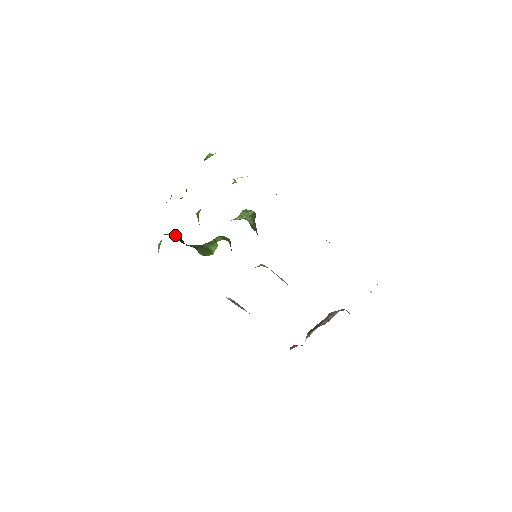
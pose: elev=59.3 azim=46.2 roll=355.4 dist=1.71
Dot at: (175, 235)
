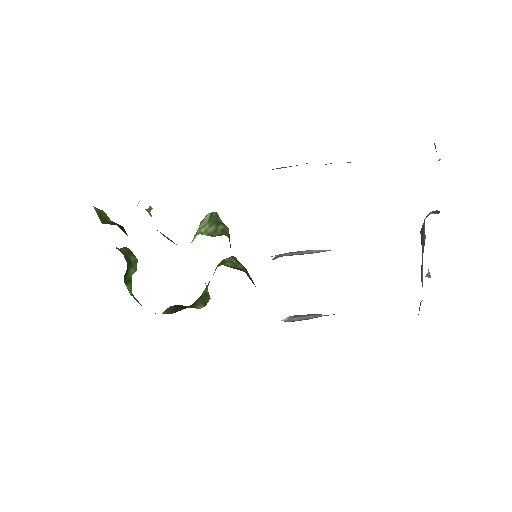
Dot at: (167, 309)
